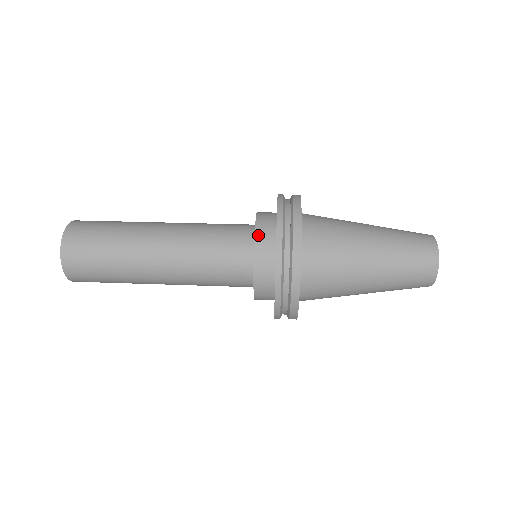
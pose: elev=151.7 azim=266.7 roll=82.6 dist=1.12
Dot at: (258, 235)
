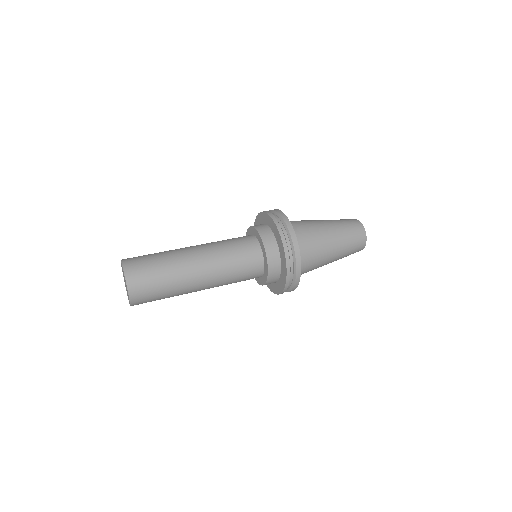
Dot at: (270, 268)
